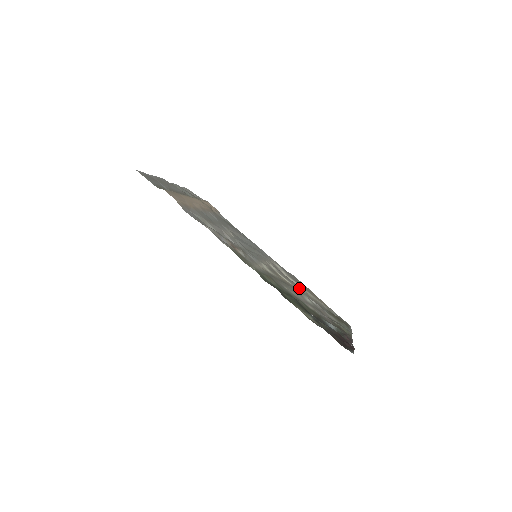
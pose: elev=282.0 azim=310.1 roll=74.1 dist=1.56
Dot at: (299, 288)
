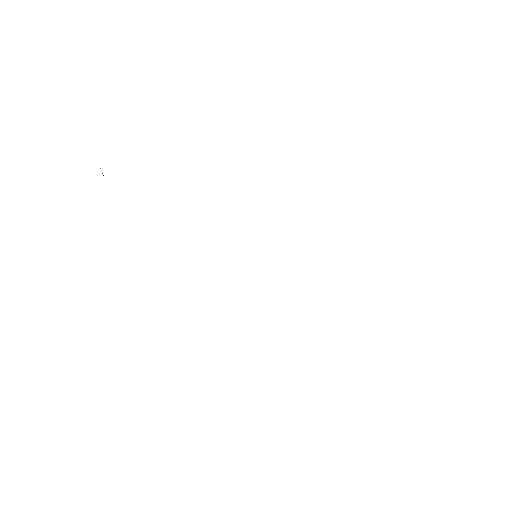
Dot at: occluded
